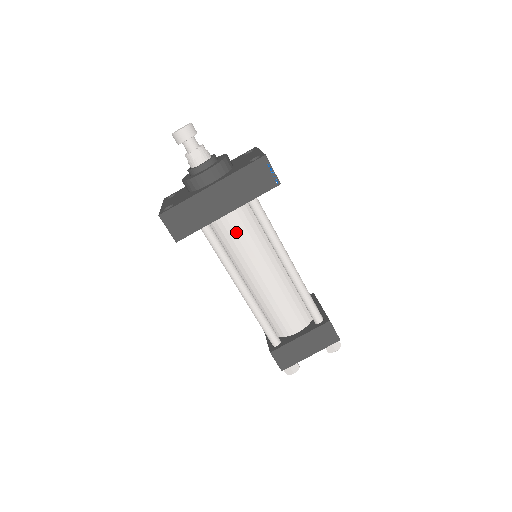
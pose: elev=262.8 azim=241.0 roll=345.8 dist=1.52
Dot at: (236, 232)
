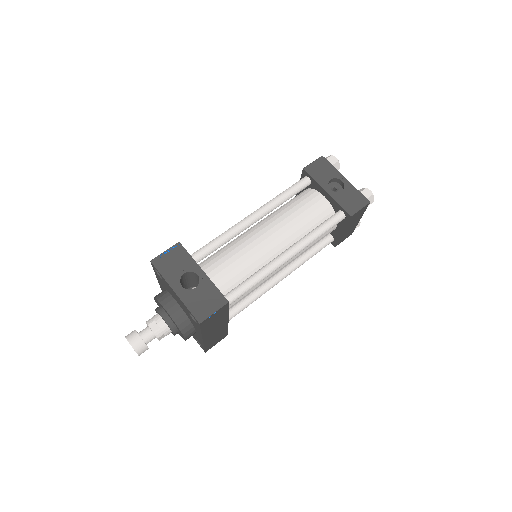
Dot at: (240, 300)
